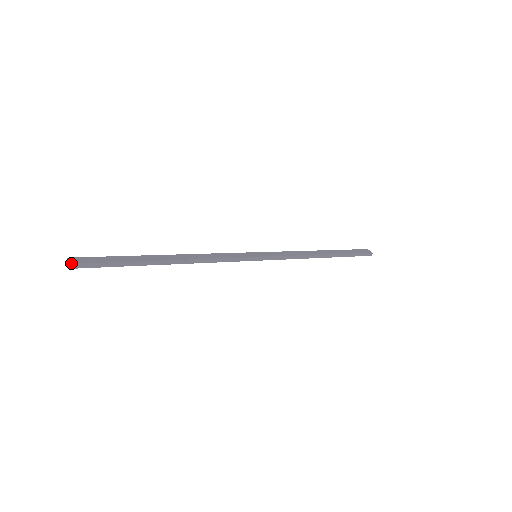
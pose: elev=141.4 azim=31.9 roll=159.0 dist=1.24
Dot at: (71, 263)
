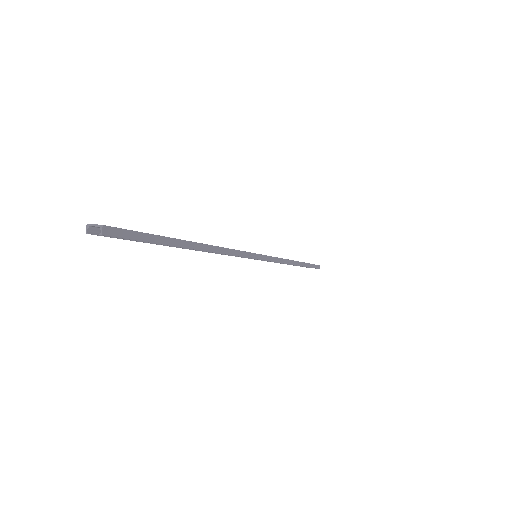
Dot at: (102, 225)
